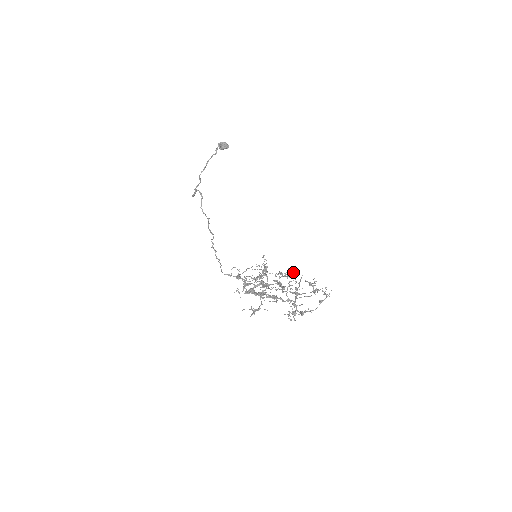
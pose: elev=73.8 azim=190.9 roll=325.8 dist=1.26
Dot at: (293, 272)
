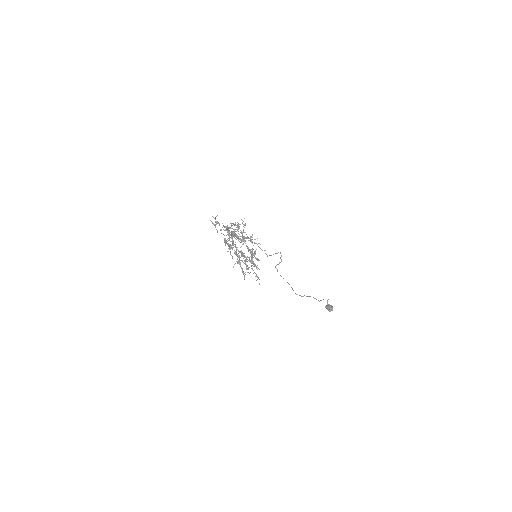
Dot at: occluded
